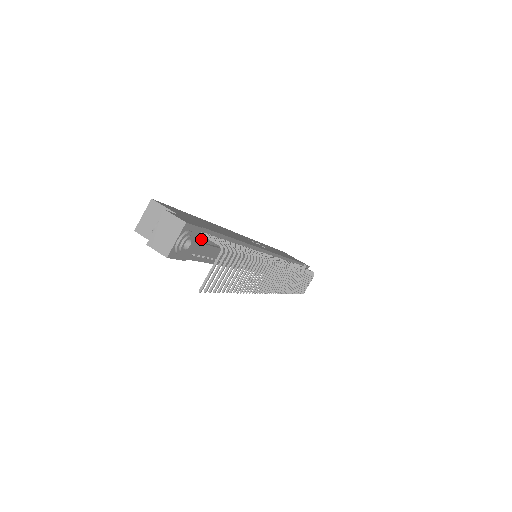
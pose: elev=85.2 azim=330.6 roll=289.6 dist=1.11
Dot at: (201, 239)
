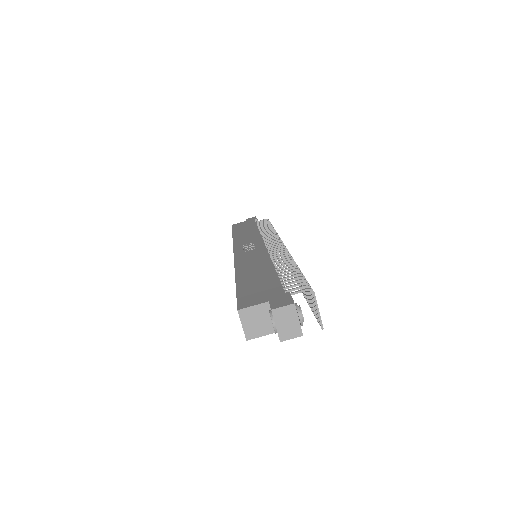
Dot at: occluded
